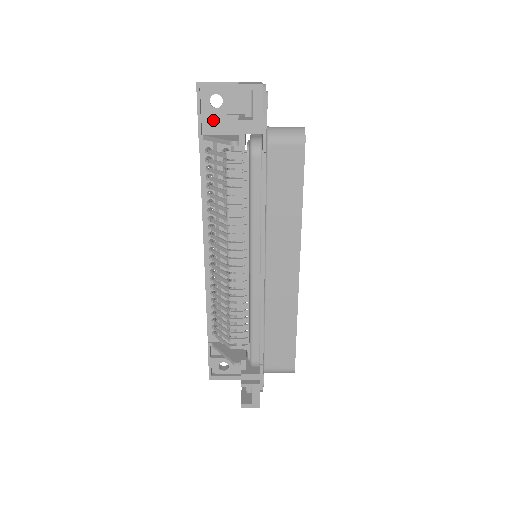
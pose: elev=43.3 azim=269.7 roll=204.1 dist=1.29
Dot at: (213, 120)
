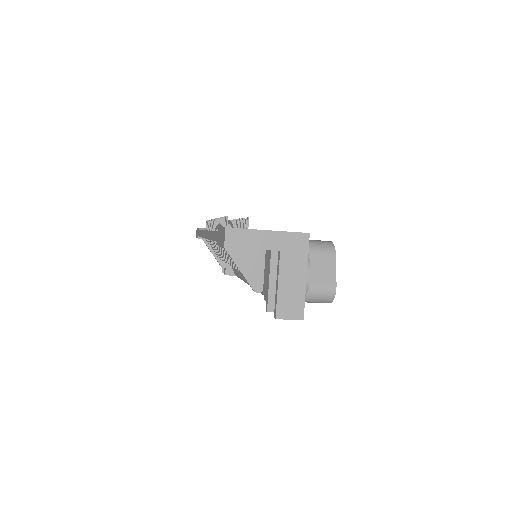
Dot at: occluded
